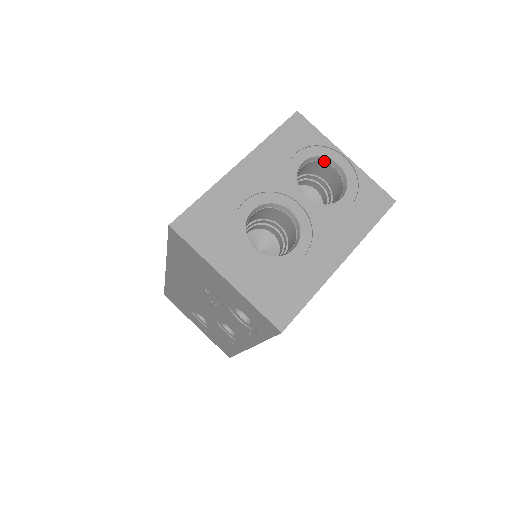
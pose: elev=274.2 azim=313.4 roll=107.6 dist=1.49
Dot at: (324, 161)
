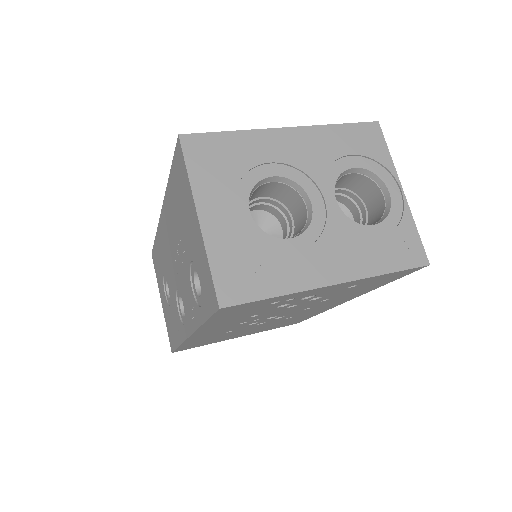
Dot at: (377, 182)
